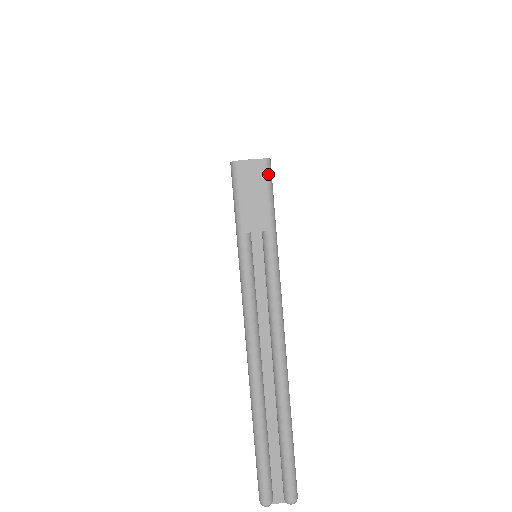
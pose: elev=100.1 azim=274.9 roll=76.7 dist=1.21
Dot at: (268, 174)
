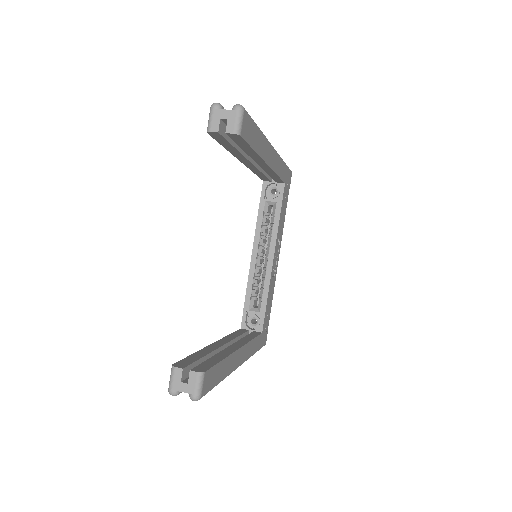
Dot at: occluded
